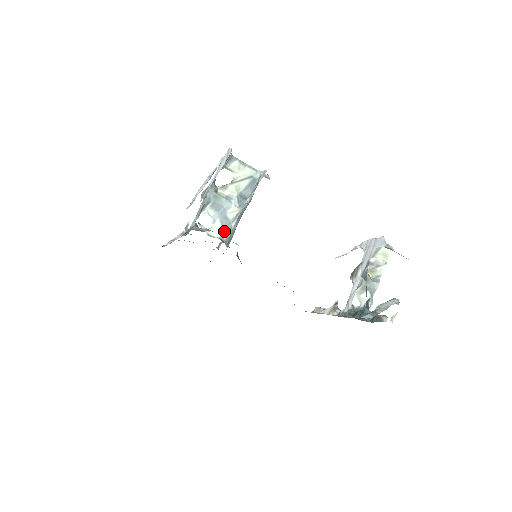
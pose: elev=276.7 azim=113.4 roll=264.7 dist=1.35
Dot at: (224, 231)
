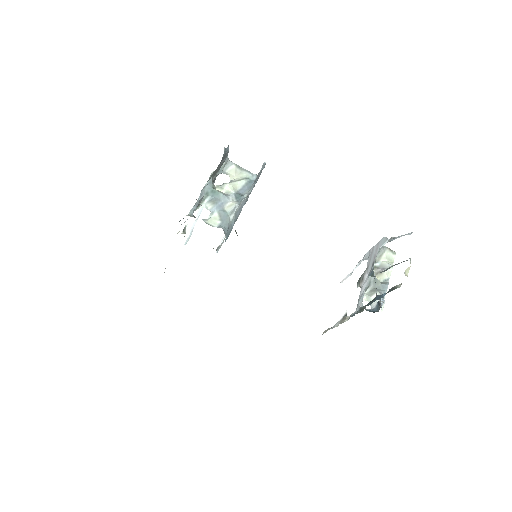
Dot at: (222, 222)
